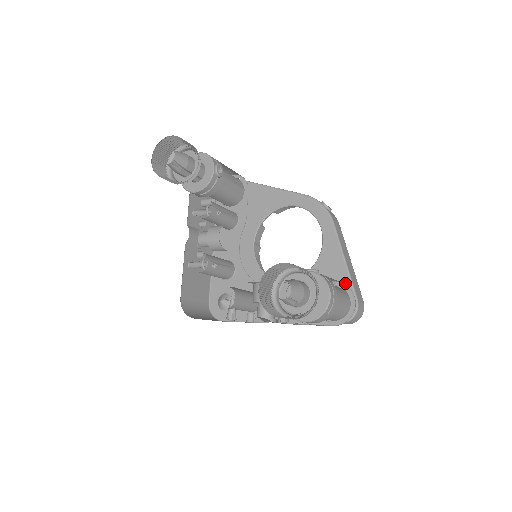
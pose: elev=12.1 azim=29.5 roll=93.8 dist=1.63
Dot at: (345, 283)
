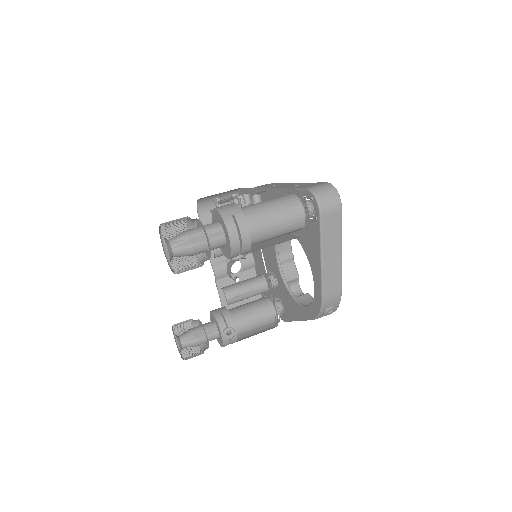
Dot at: (288, 316)
